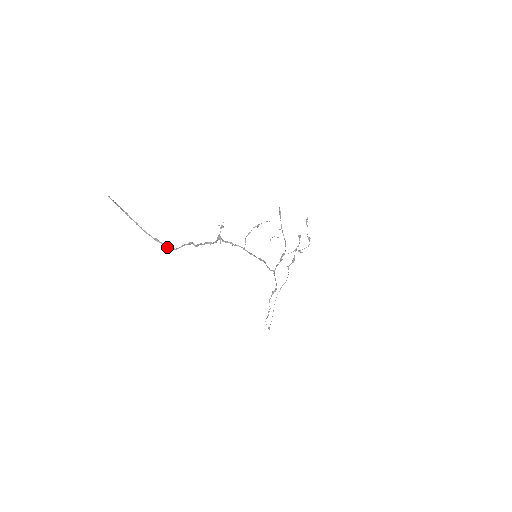
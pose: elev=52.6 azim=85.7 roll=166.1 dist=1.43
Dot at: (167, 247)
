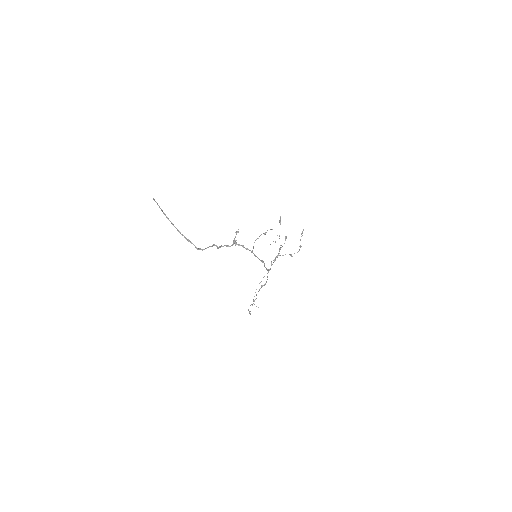
Dot at: (196, 247)
